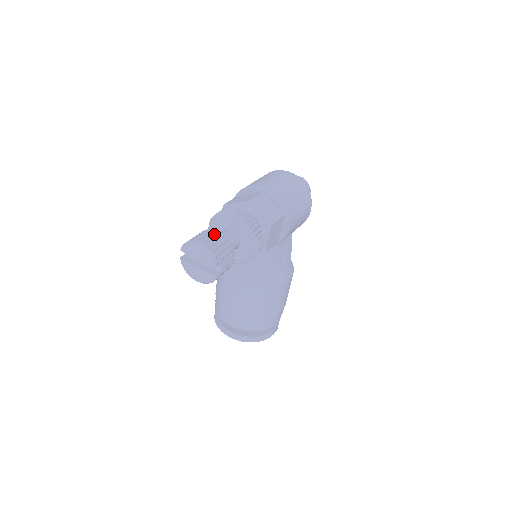
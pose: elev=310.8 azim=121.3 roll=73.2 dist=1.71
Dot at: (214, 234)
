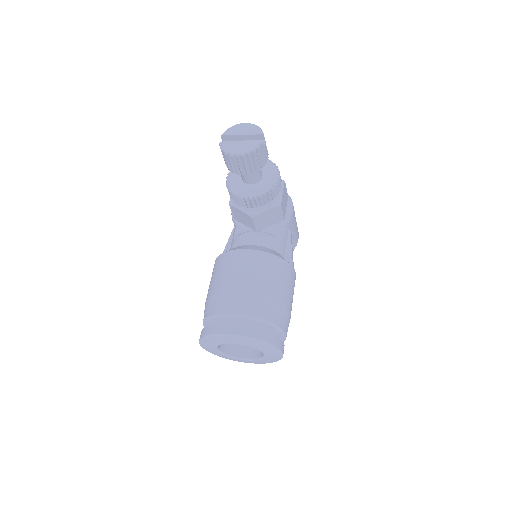
Dot at: occluded
